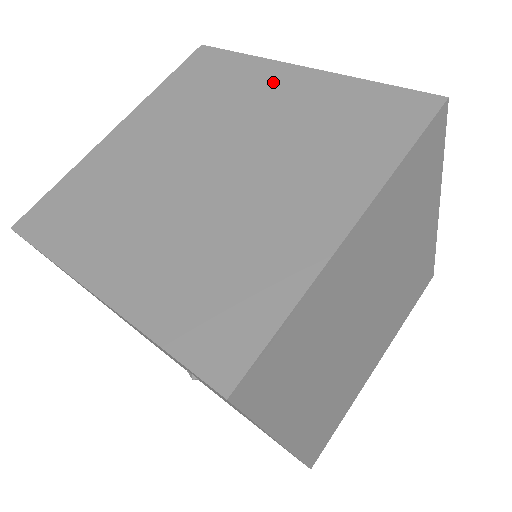
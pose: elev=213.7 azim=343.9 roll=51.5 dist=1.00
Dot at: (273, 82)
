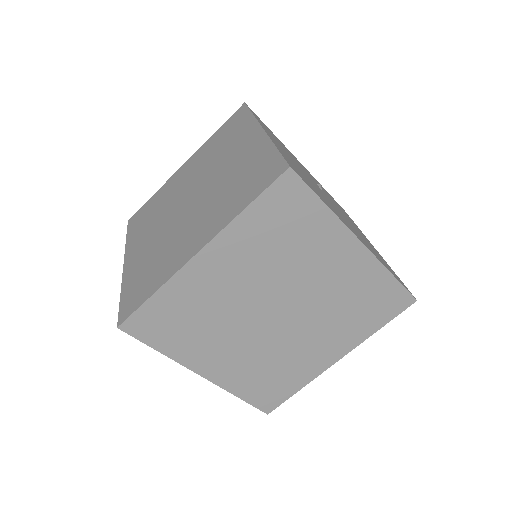
Dot at: (245, 140)
